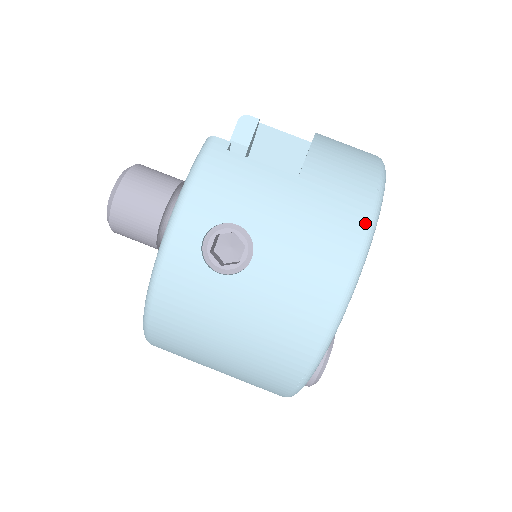
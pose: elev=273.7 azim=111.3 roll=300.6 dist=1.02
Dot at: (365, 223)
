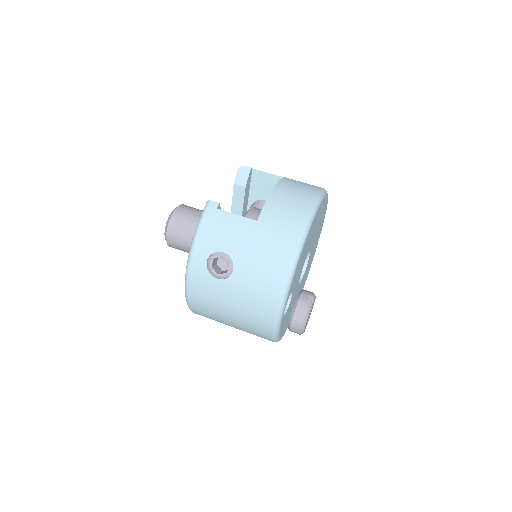
Dot at: (294, 246)
